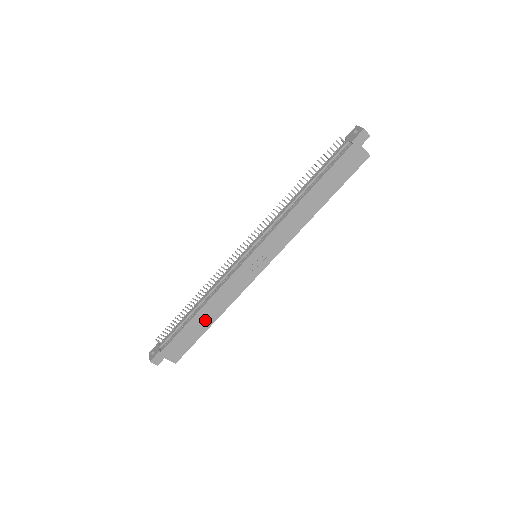
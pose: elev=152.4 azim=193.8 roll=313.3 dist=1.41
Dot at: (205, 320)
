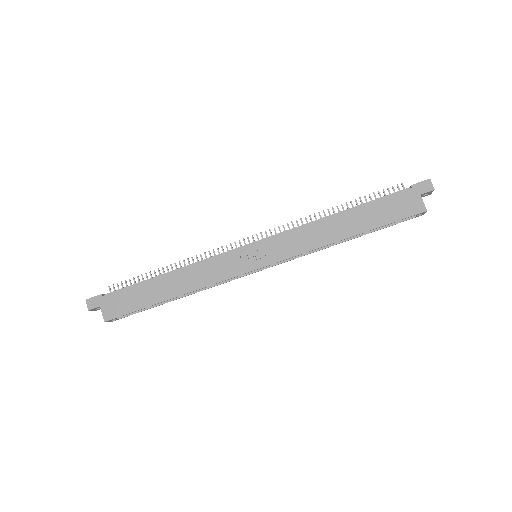
Dot at: (164, 289)
